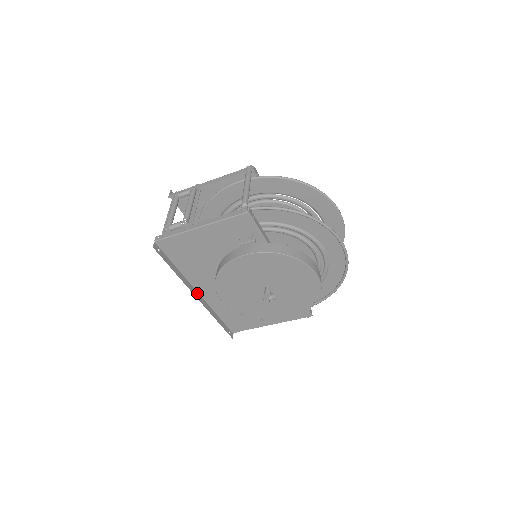
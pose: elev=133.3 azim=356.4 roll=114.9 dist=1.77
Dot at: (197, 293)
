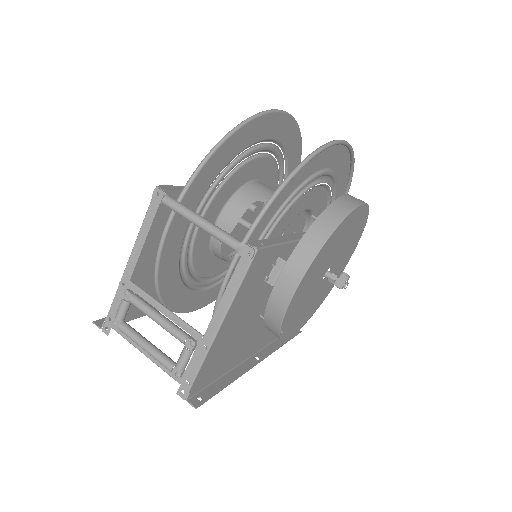
Dot at: (253, 358)
